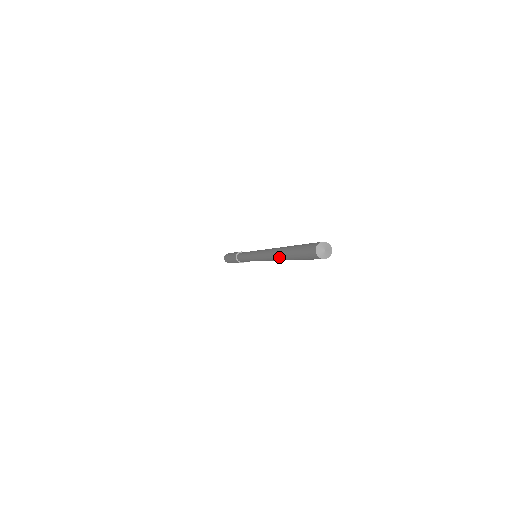
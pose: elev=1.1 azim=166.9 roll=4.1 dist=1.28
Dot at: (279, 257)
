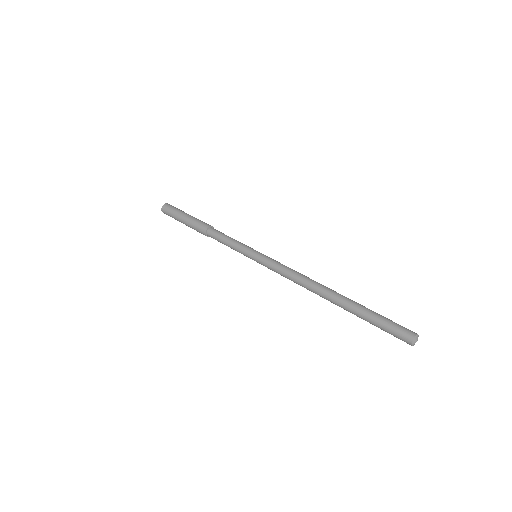
Dot at: (331, 302)
